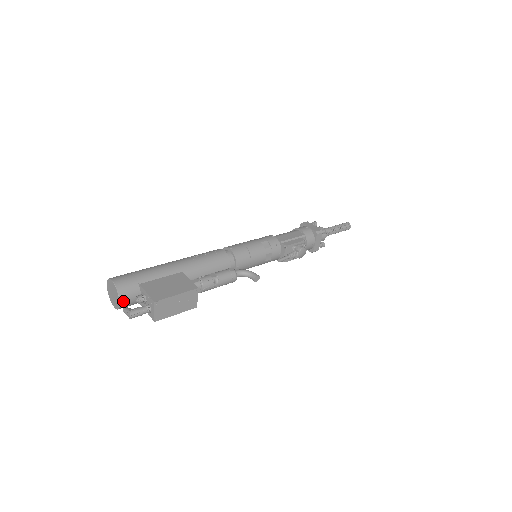
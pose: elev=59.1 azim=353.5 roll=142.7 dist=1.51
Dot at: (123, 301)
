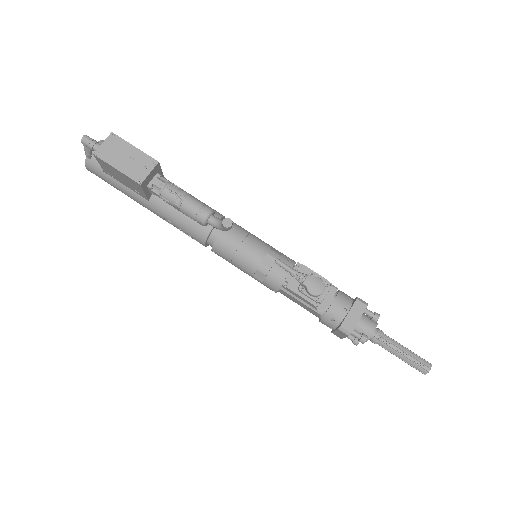
Dot at: occluded
